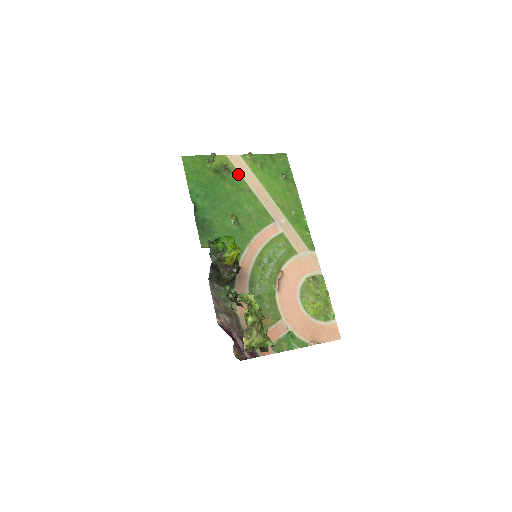
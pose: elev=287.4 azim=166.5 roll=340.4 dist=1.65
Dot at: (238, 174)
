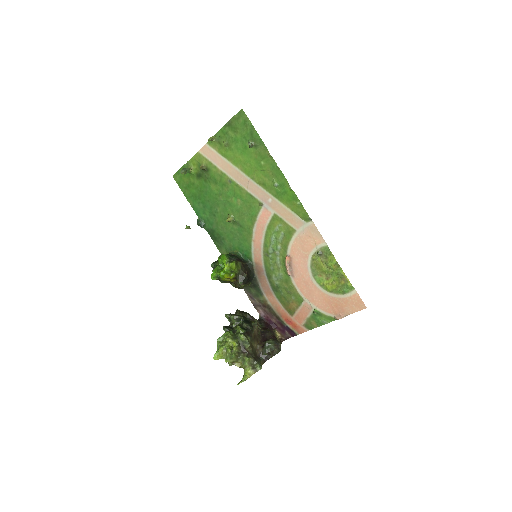
Dot at: (215, 168)
